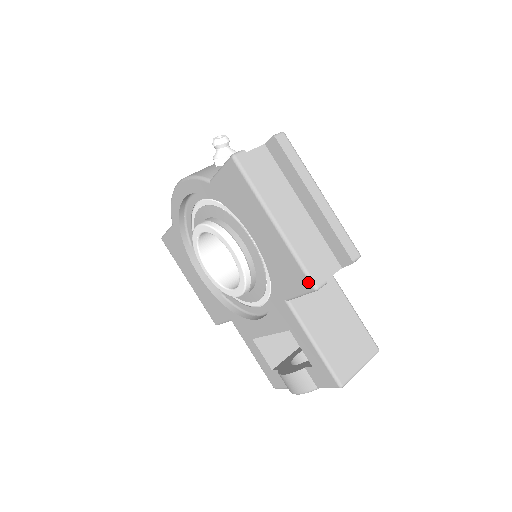
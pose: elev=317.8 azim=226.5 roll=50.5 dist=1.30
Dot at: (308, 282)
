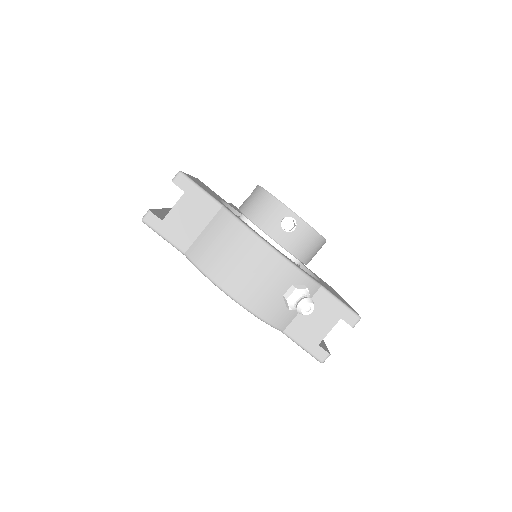
Dot at: occluded
